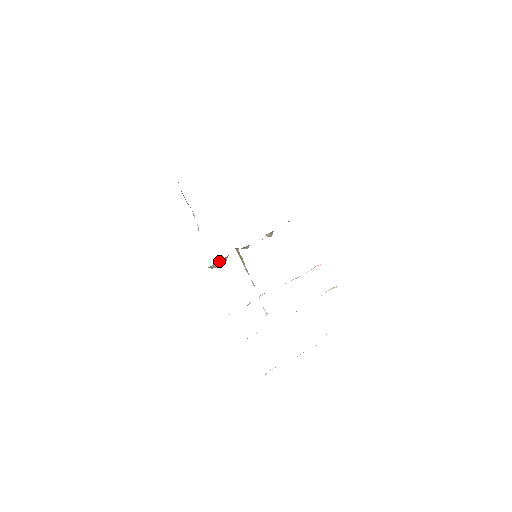
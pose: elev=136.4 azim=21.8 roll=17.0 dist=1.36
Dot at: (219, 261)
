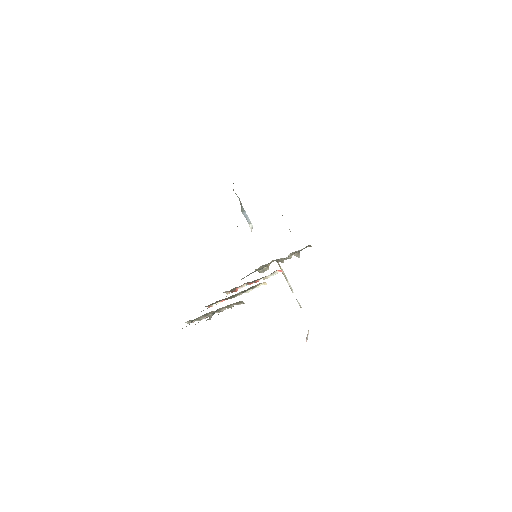
Dot at: occluded
